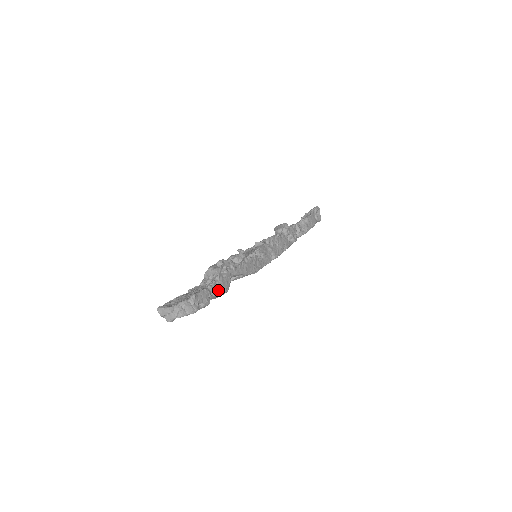
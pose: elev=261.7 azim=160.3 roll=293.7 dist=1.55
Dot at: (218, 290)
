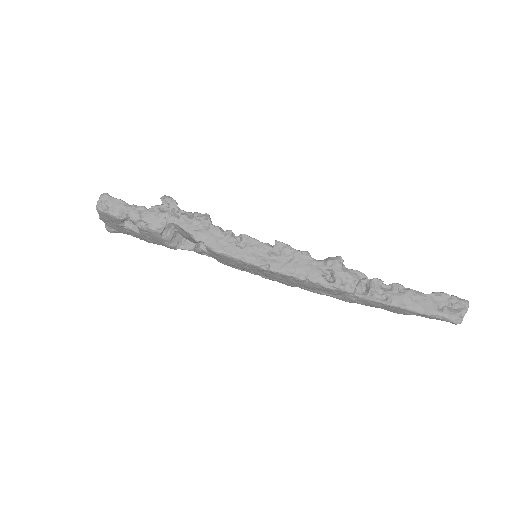
Dot at: (140, 217)
